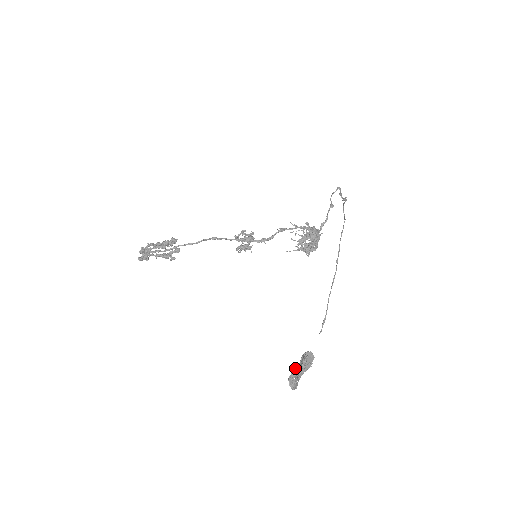
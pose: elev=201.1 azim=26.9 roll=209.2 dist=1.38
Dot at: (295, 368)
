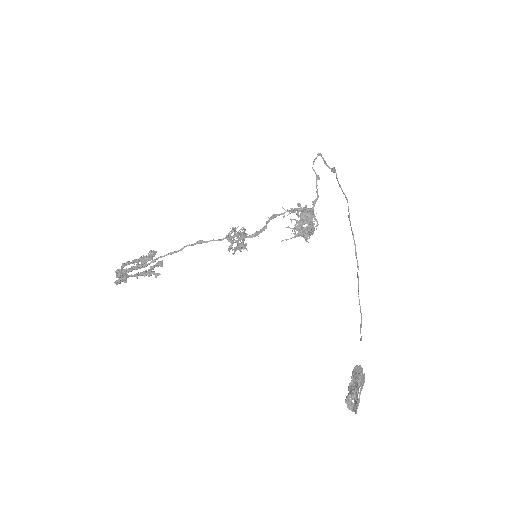
Dot at: (349, 388)
